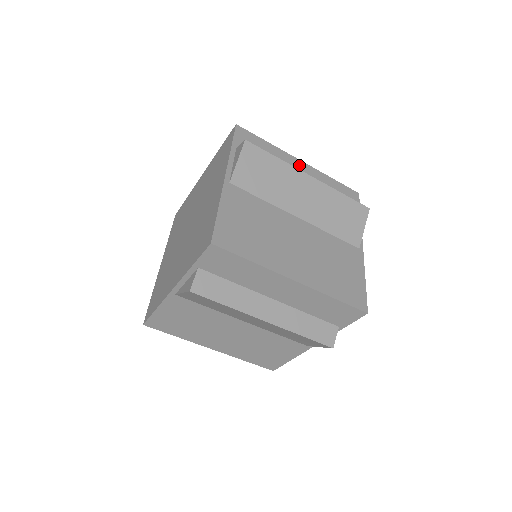
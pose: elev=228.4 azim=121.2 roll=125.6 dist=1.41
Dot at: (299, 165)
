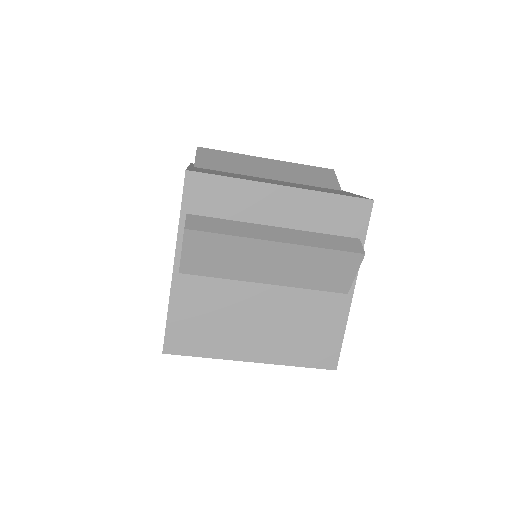
Dot at: (278, 196)
